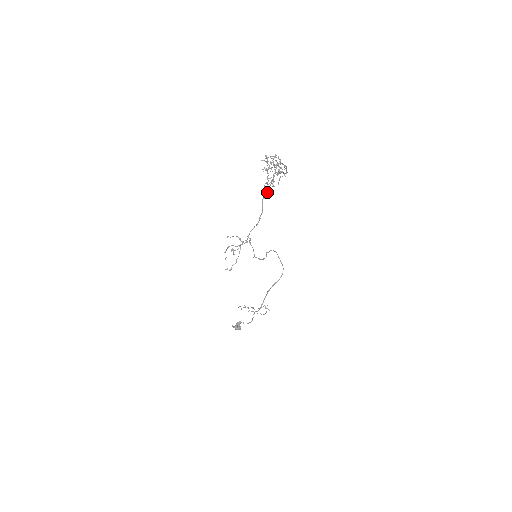
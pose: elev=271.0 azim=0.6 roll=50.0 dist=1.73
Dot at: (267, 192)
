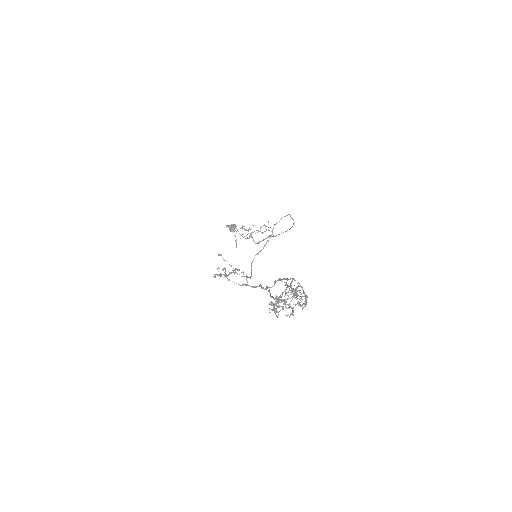
Dot at: (276, 281)
